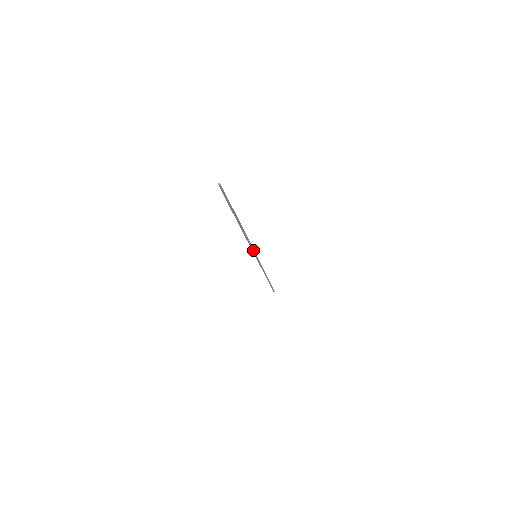
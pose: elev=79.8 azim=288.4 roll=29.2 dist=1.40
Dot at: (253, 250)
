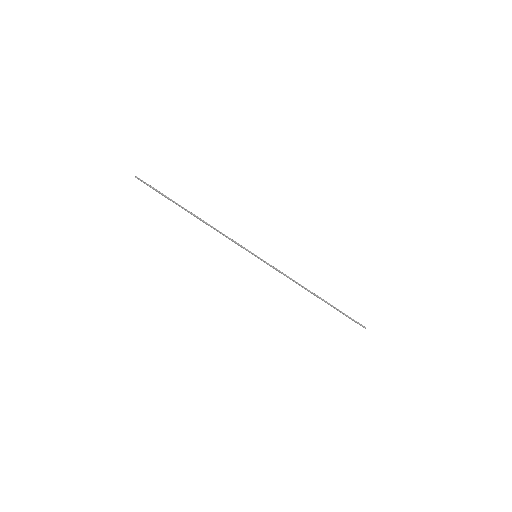
Dot at: (242, 246)
